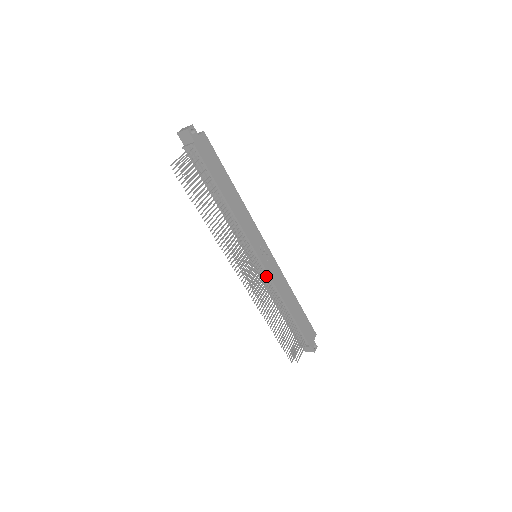
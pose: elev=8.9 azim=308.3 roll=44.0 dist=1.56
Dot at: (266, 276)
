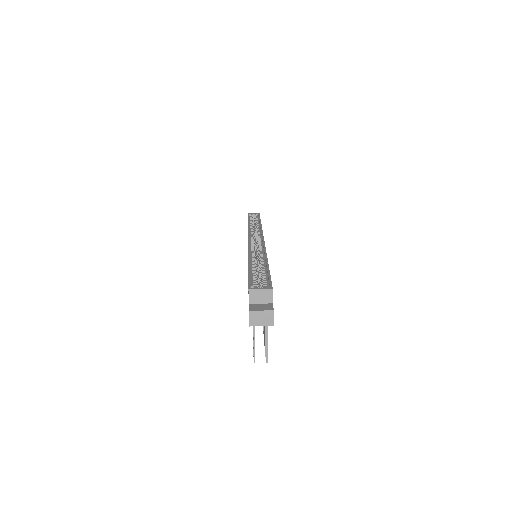
Dot at: occluded
